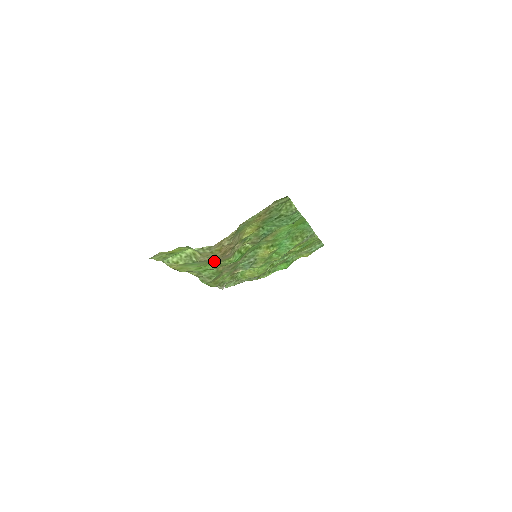
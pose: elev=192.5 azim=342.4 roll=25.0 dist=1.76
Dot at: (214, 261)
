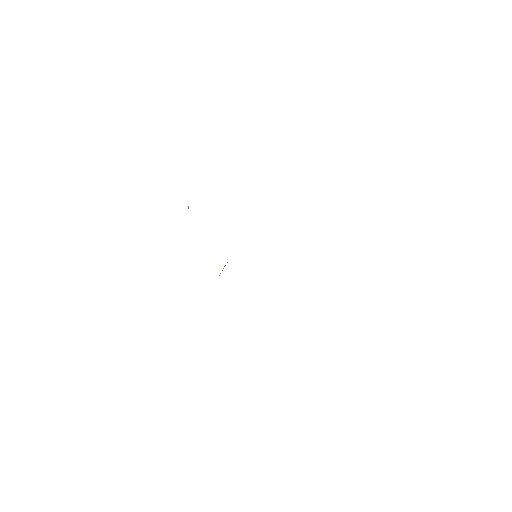
Dot at: occluded
